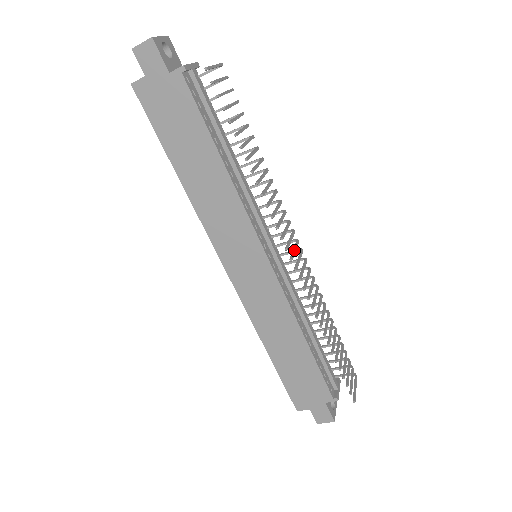
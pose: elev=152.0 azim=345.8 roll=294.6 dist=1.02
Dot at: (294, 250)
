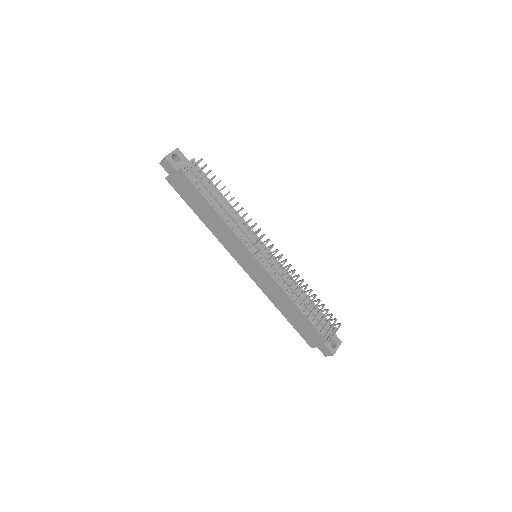
Dot at: (265, 253)
